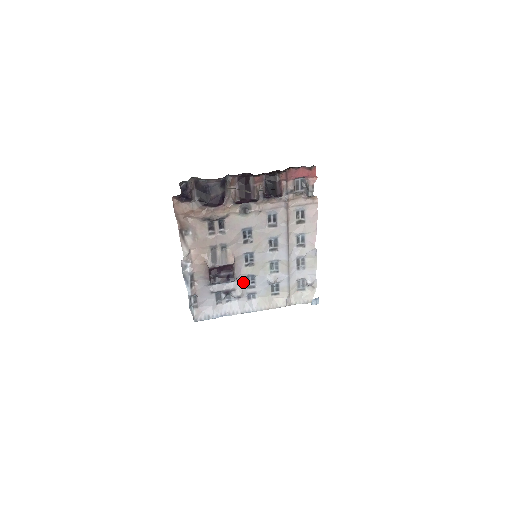
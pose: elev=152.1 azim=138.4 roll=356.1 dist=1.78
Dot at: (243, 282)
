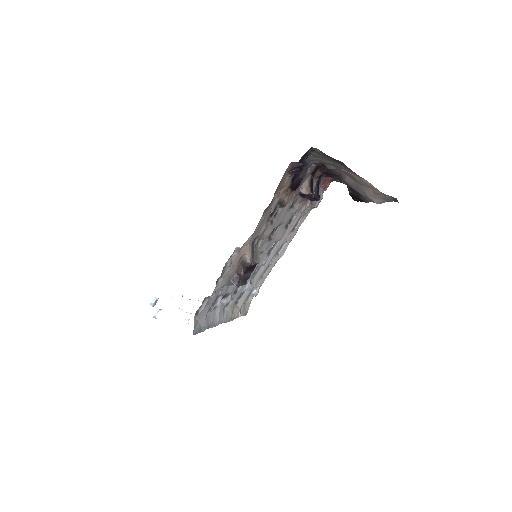
Dot at: occluded
